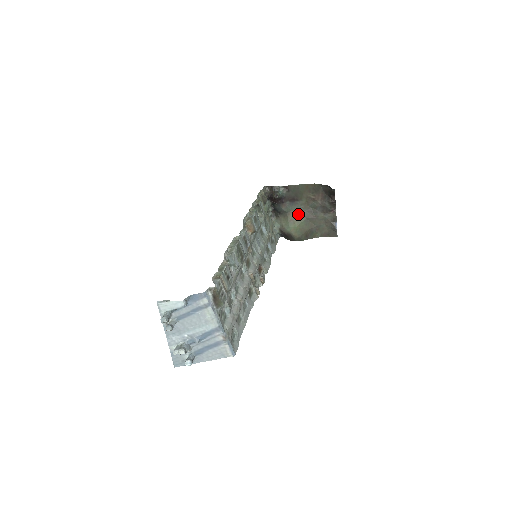
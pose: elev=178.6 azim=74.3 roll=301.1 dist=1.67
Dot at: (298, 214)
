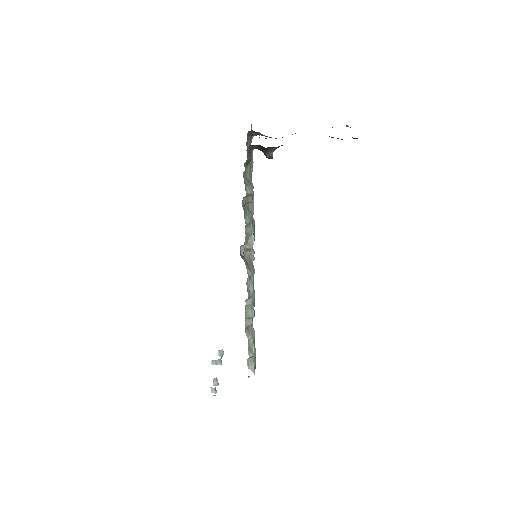
Dot at: occluded
